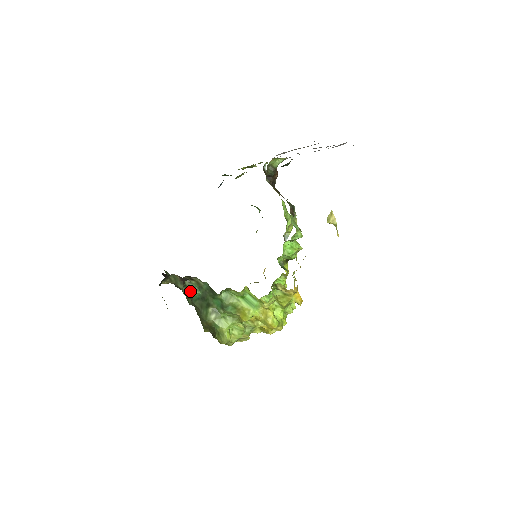
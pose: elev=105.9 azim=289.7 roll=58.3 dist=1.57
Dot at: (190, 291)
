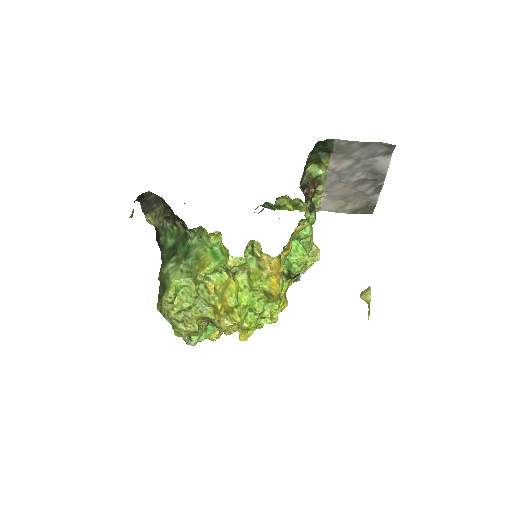
Dot at: (167, 237)
